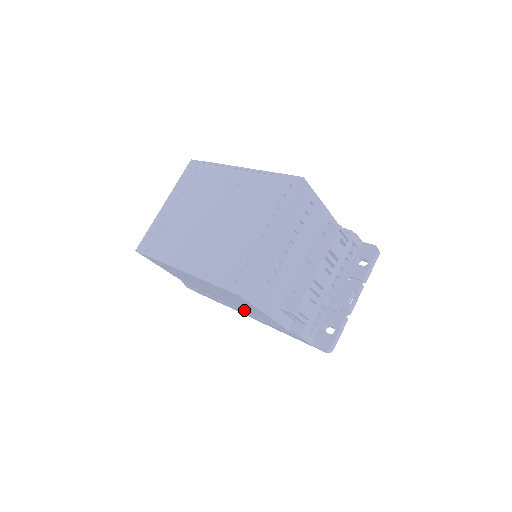
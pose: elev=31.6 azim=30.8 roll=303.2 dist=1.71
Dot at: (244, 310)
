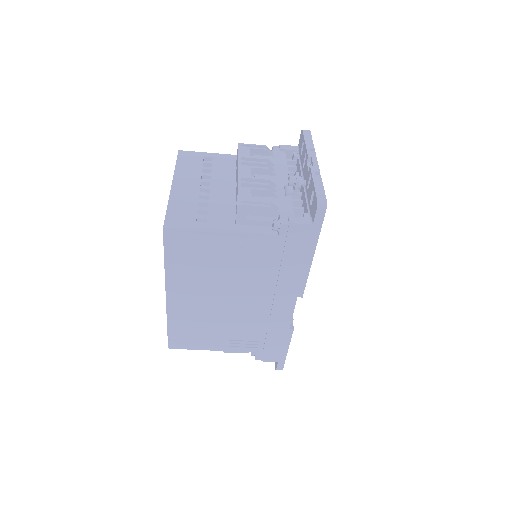
Dot at: (264, 287)
